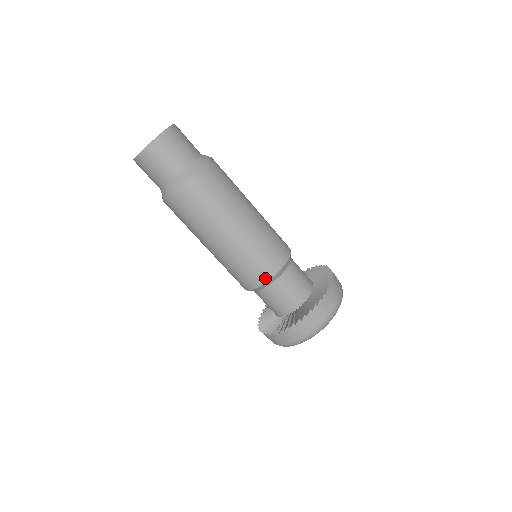
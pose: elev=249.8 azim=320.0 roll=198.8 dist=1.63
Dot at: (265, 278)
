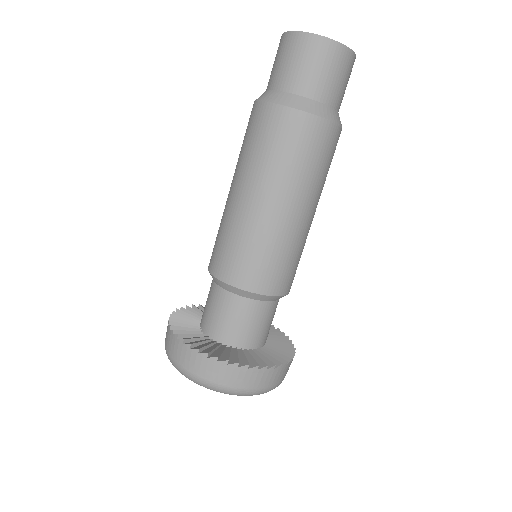
Dot at: (241, 283)
